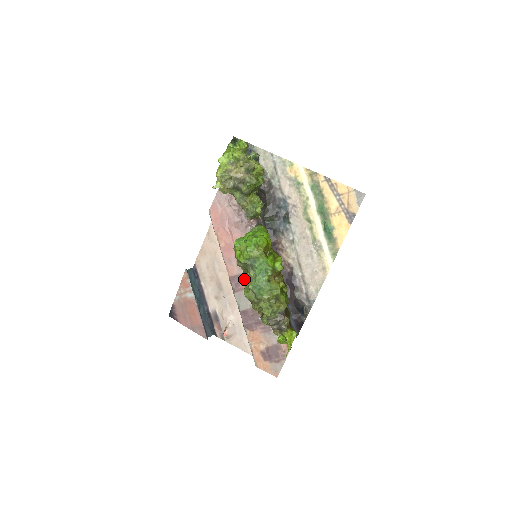
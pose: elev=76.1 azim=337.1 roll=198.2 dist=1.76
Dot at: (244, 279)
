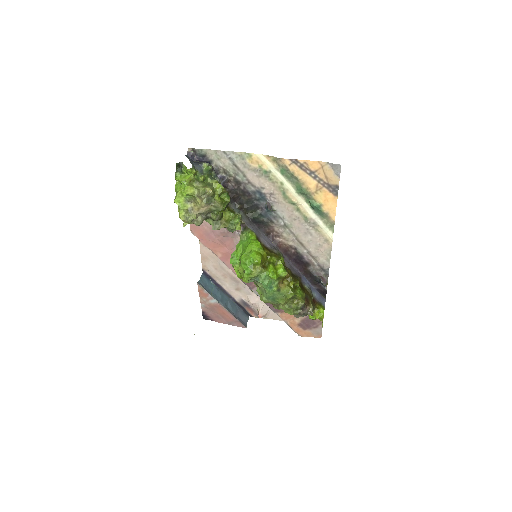
Dot at: occluded
